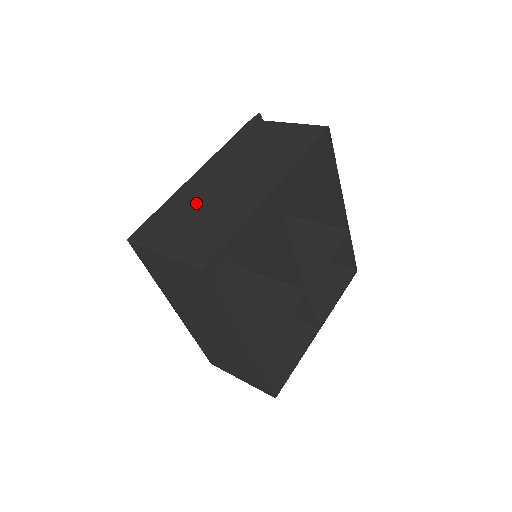
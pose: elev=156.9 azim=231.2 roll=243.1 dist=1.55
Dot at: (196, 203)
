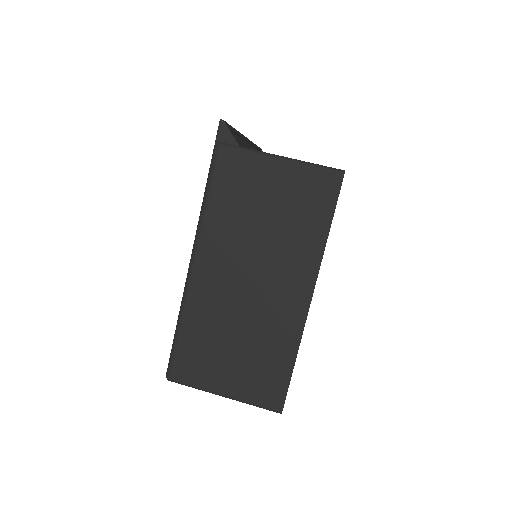
Dot at: (224, 325)
